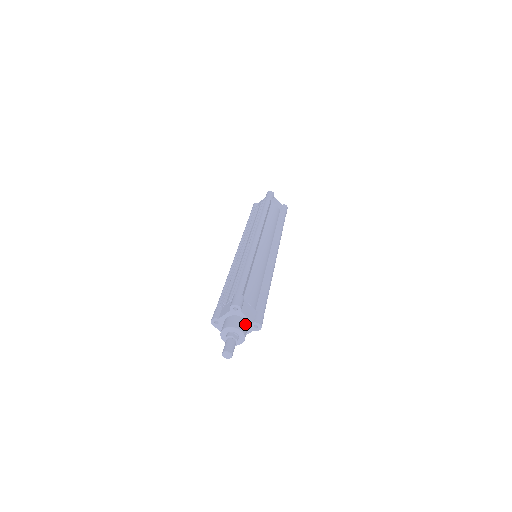
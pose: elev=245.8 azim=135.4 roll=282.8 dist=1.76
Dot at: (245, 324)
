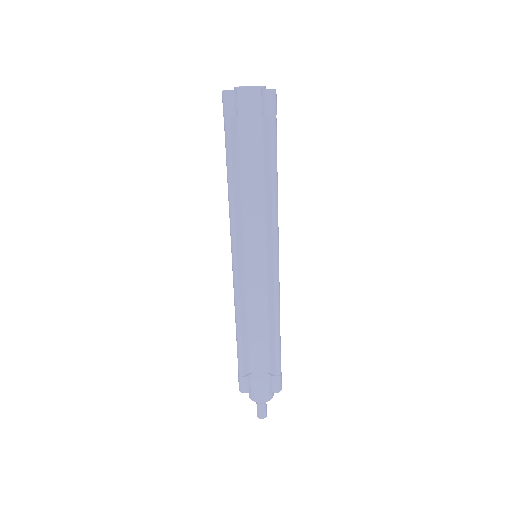
Dot at: (263, 392)
